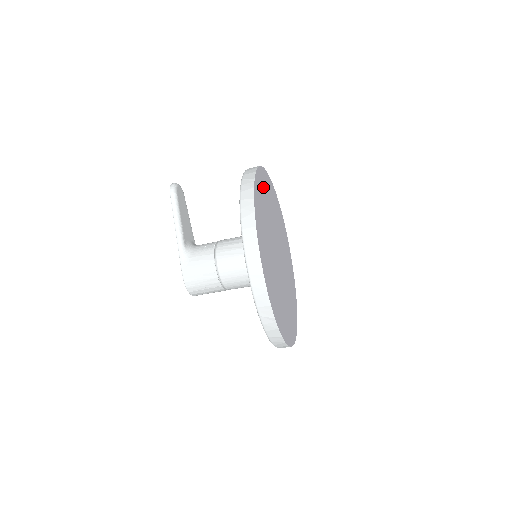
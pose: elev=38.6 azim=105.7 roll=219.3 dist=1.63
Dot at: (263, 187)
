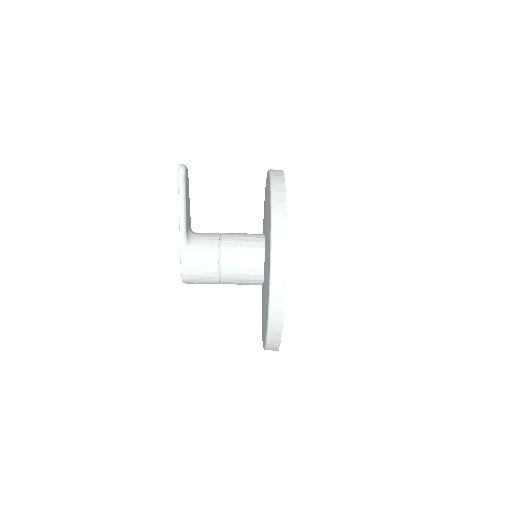
Dot at: occluded
